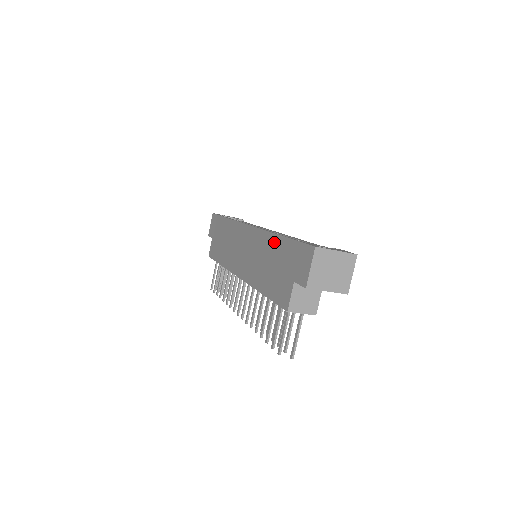
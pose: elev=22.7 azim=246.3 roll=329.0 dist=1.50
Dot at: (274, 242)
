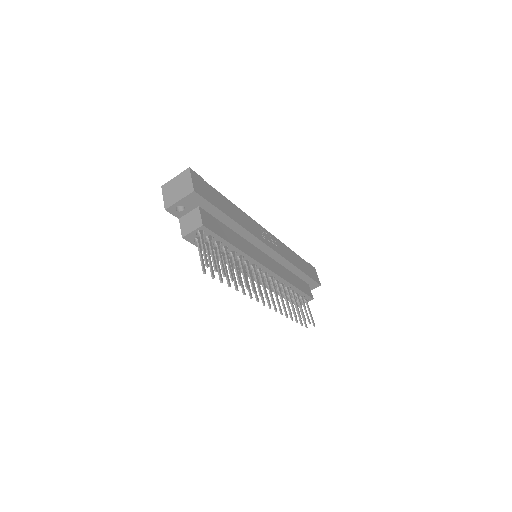
Dot at: occluded
